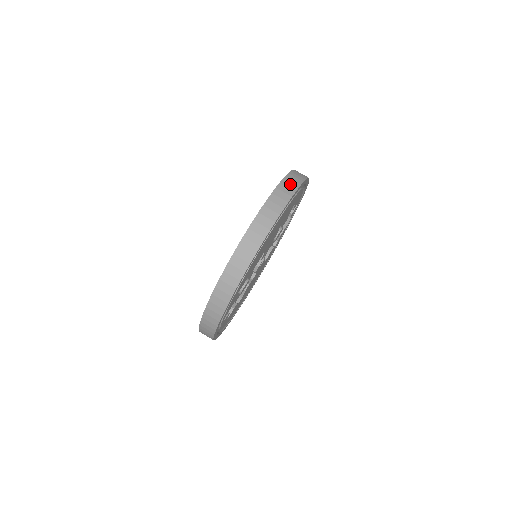
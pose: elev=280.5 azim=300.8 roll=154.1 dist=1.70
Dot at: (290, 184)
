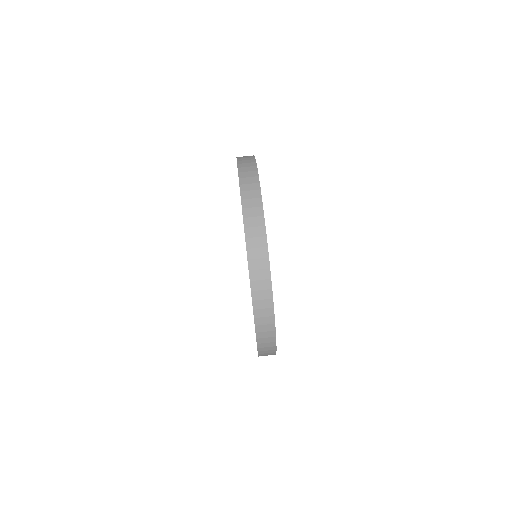
Dot at: (247, 164)
